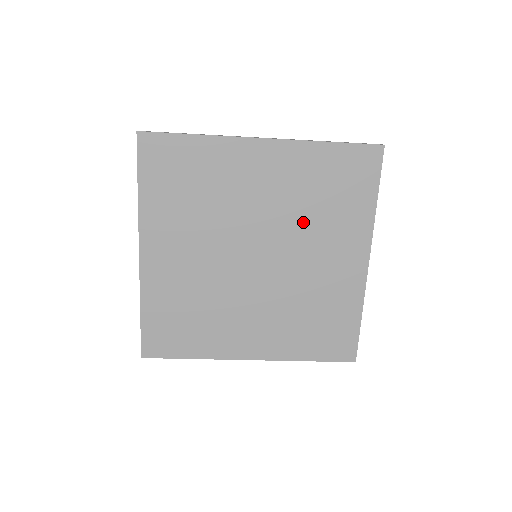
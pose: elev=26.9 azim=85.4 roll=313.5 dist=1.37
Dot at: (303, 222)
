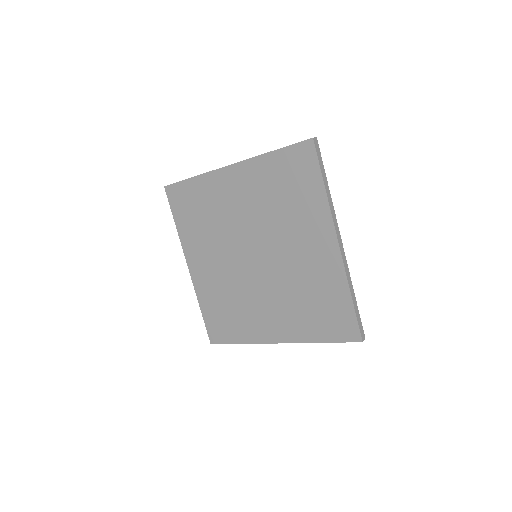
Dot at: (276, 221)
